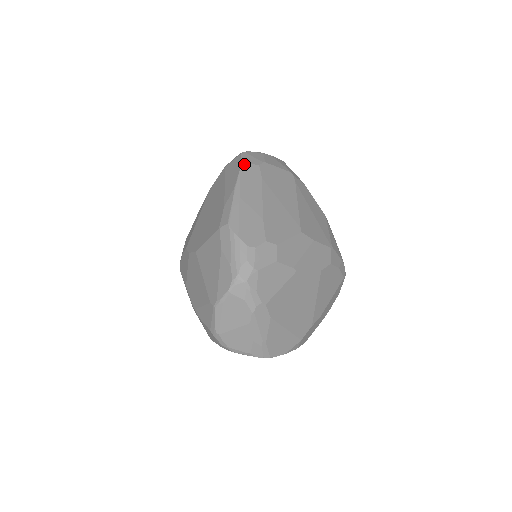
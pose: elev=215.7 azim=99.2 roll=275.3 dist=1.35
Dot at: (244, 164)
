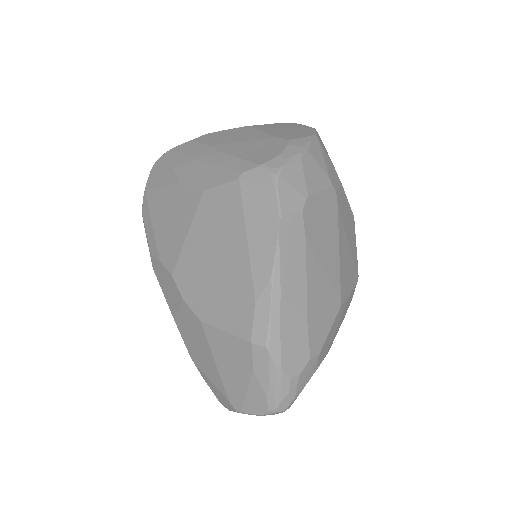
Dot at: (283, 219)
